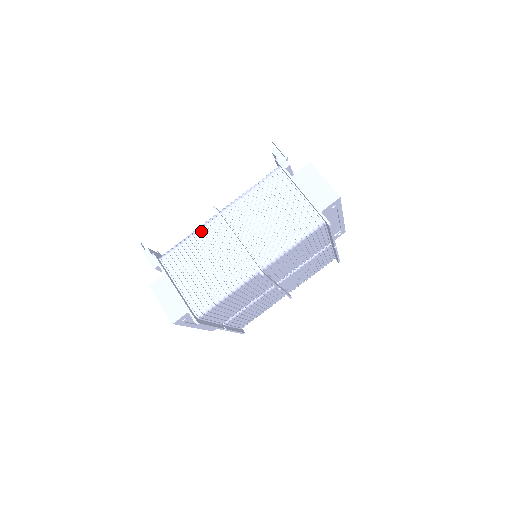
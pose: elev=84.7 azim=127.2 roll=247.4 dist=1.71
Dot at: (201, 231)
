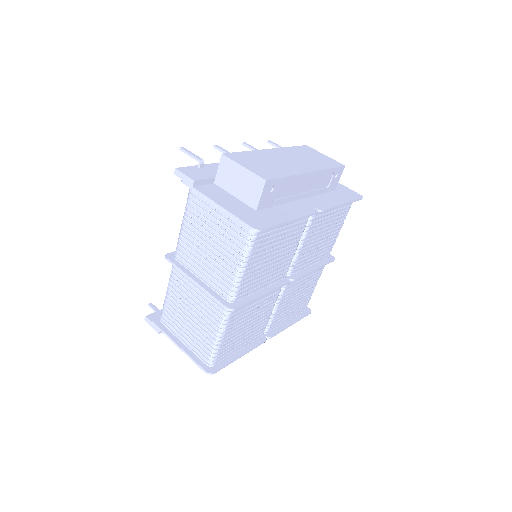
Dot at: (171, 283)
